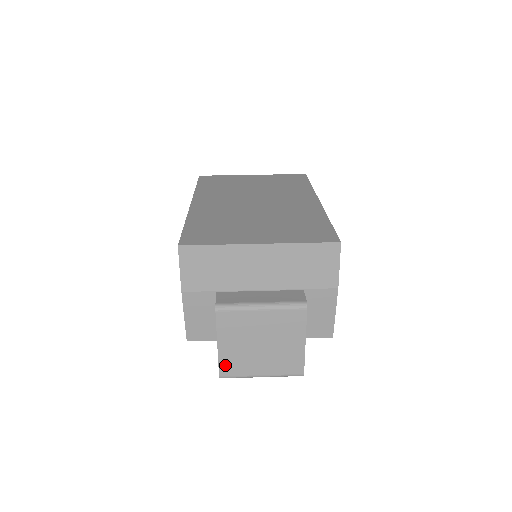
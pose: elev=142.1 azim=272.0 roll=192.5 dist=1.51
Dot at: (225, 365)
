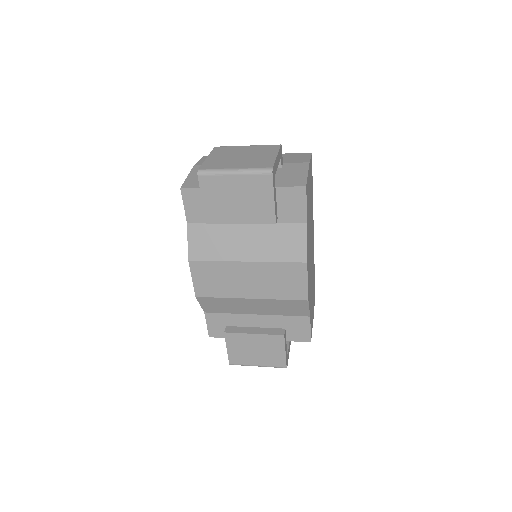
Dot at: (207, 165)
